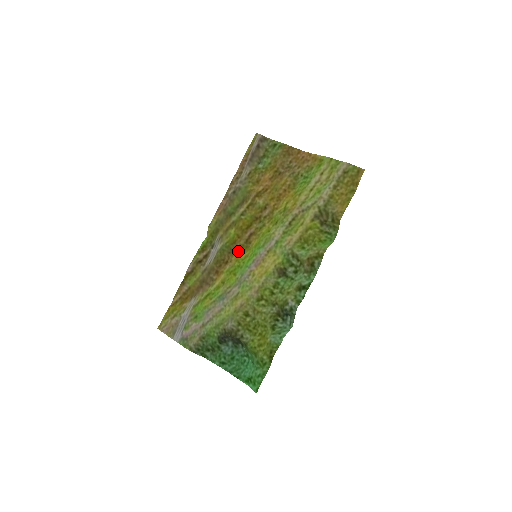
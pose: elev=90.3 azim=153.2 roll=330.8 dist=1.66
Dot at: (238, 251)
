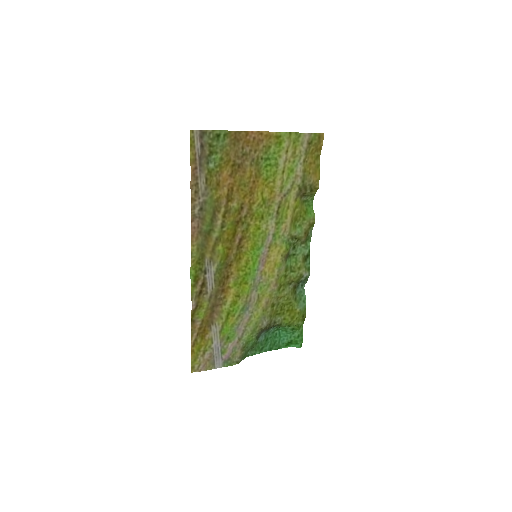
Dot at: (235, 261)
